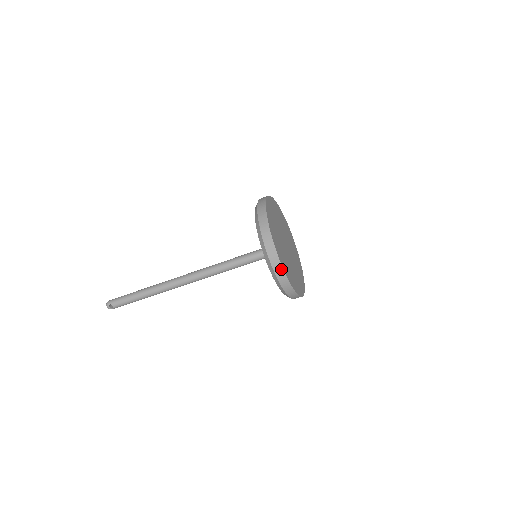
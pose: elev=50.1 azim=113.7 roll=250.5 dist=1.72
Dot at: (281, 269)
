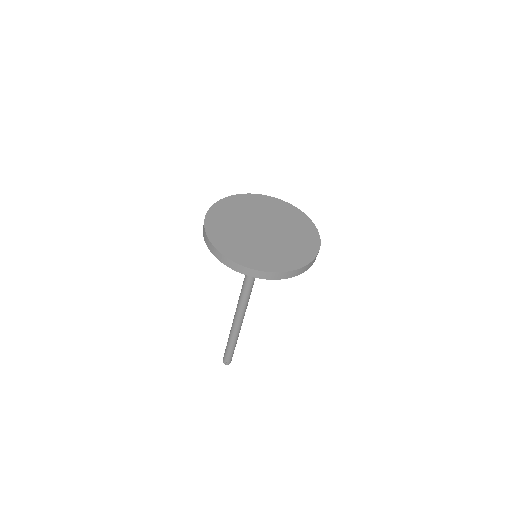
Dot at: (234, 264)
